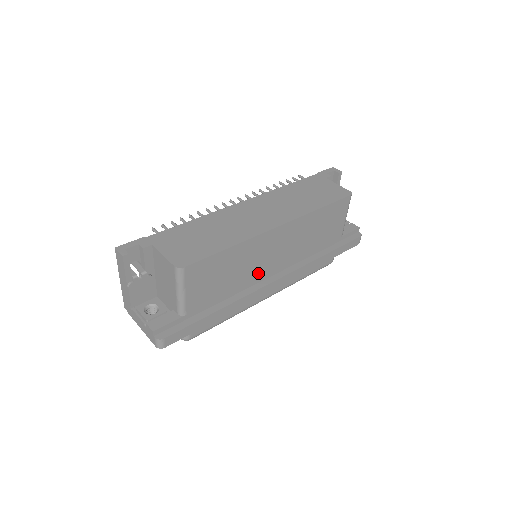
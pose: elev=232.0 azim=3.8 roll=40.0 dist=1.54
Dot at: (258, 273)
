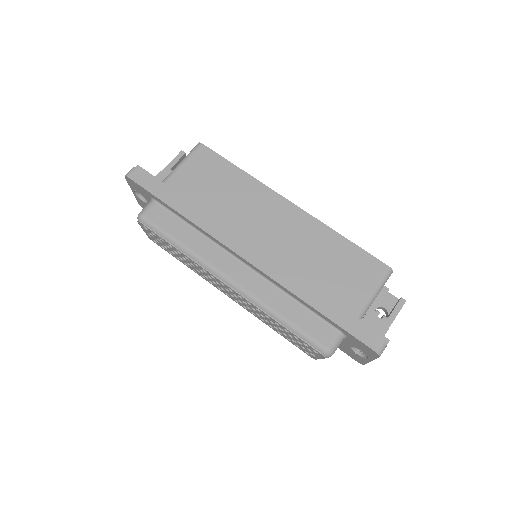
Dot at: (242, 228)
